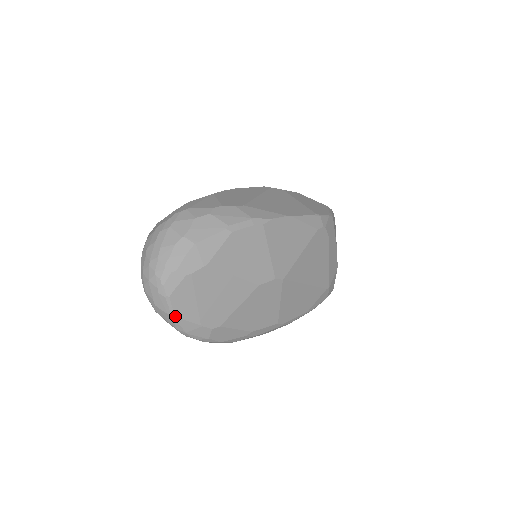
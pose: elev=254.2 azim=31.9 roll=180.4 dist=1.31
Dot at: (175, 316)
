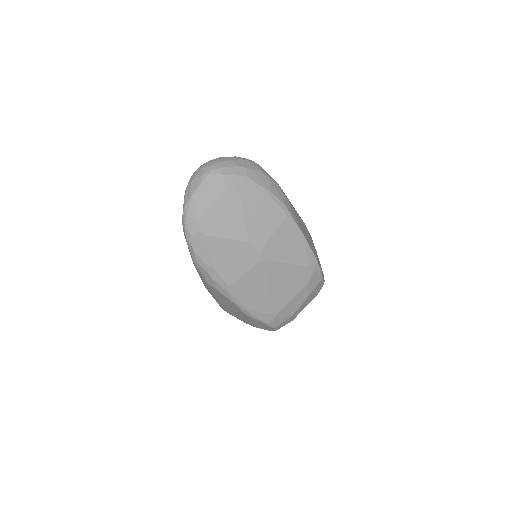
Dot at: (194, 197)
